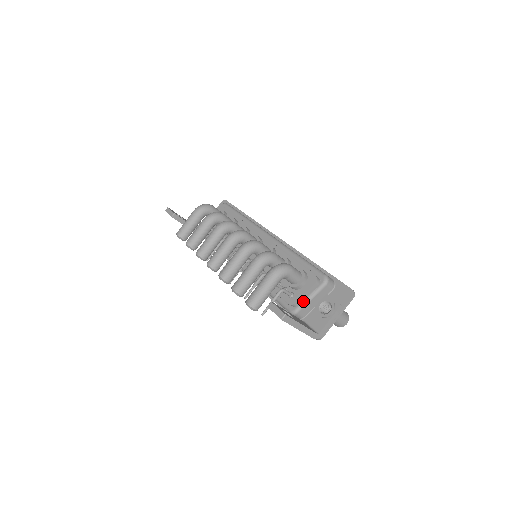
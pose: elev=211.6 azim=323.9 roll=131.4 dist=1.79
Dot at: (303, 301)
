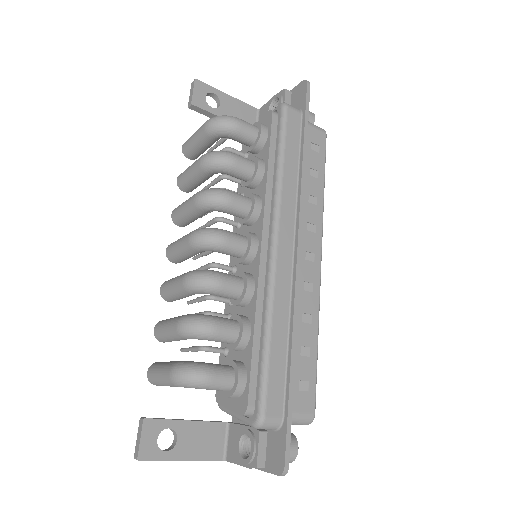
Dot at: (228, 410)
